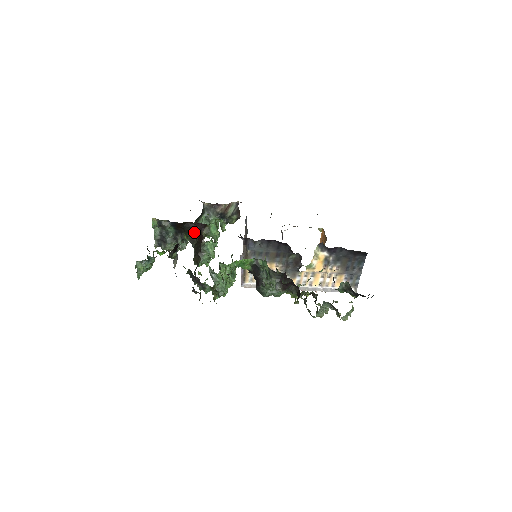
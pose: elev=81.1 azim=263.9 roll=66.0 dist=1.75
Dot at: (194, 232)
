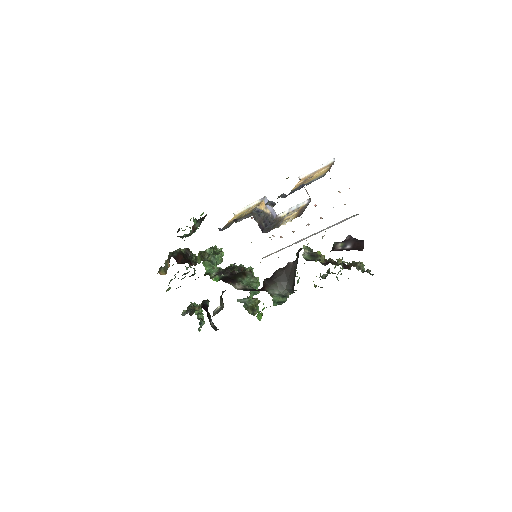
Dot at: occluded
